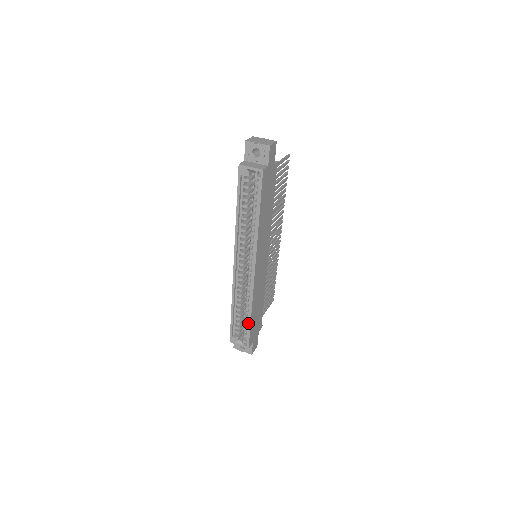
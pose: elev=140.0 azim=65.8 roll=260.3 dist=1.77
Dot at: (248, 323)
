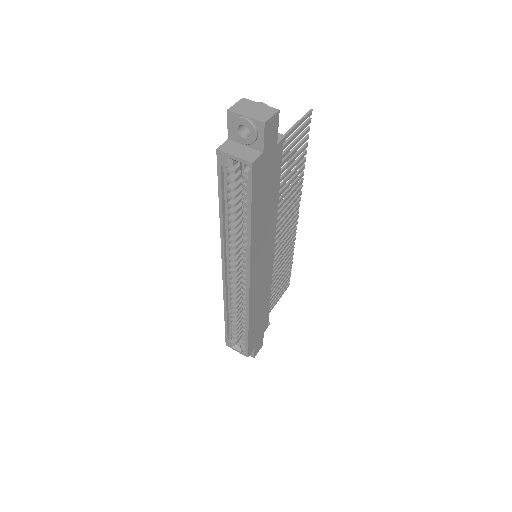
Dot at: occluded
